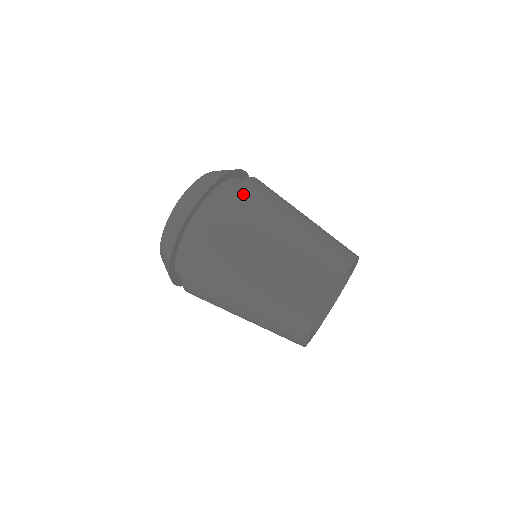
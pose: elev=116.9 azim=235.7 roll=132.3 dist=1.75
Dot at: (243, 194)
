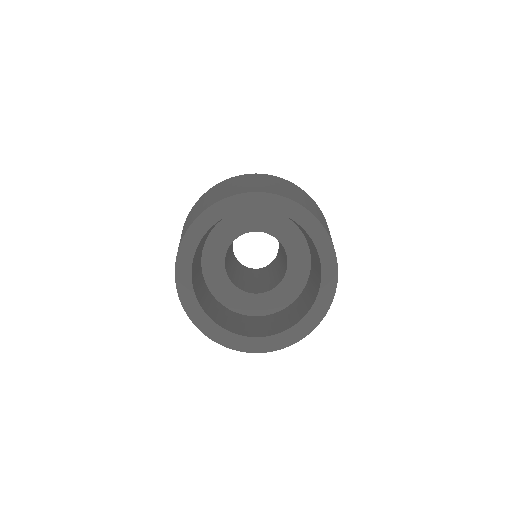
Dot at: (304, 192)
